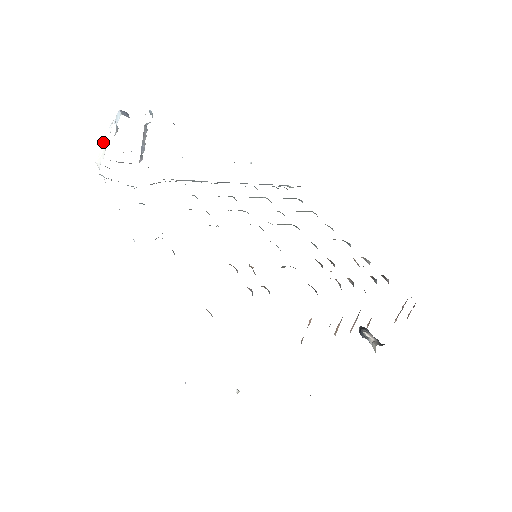
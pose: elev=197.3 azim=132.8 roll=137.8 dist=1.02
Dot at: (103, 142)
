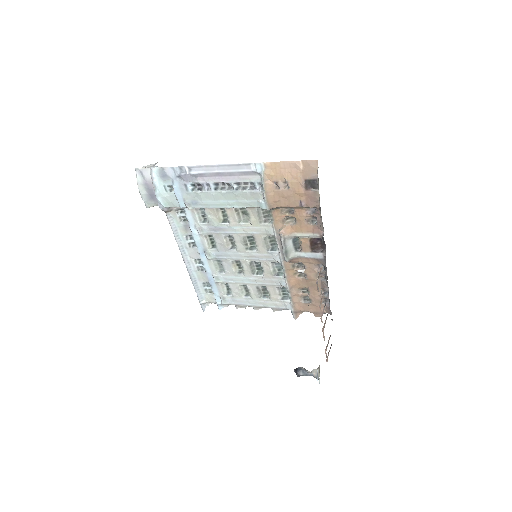
Dot at: (147, 165)
